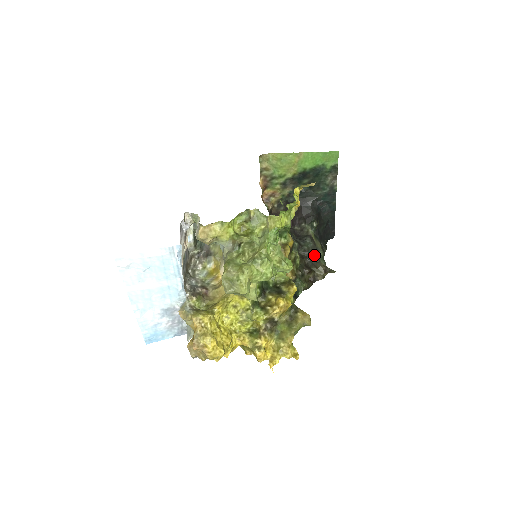
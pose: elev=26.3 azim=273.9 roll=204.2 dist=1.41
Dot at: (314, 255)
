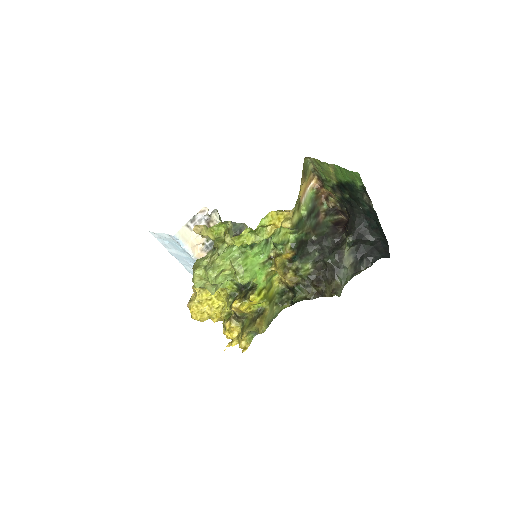
Dot at: (333, 271)
